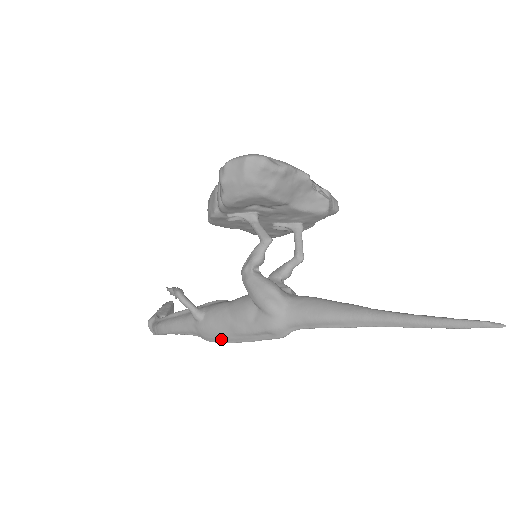
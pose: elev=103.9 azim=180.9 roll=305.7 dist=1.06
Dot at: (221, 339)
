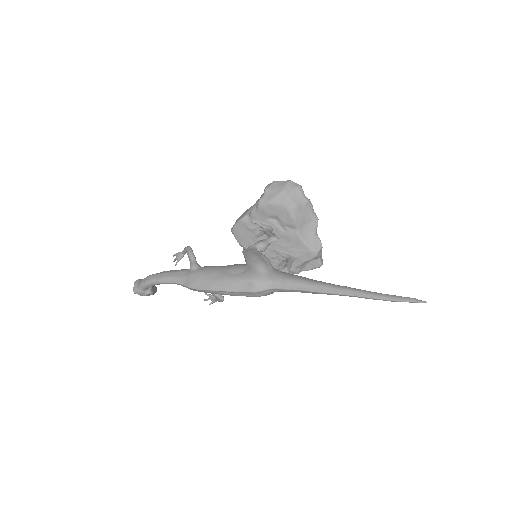
Dot at: (204, 285)
